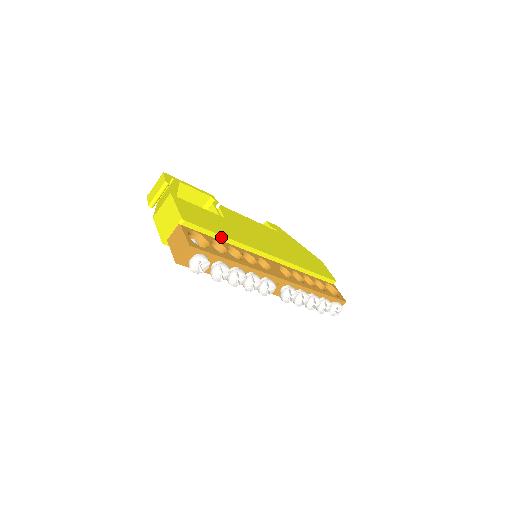
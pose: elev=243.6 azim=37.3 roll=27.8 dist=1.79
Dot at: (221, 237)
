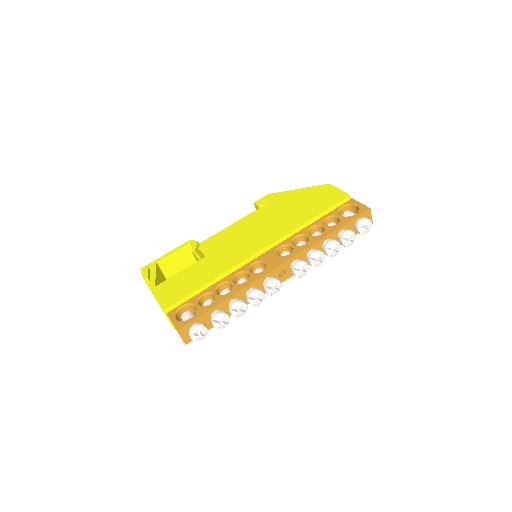
Dot at: (205, 286)
